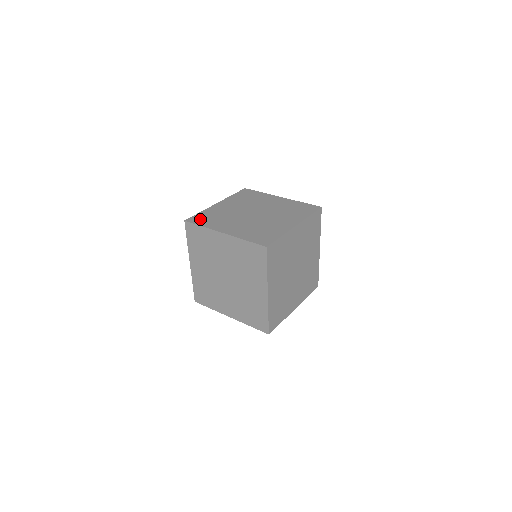
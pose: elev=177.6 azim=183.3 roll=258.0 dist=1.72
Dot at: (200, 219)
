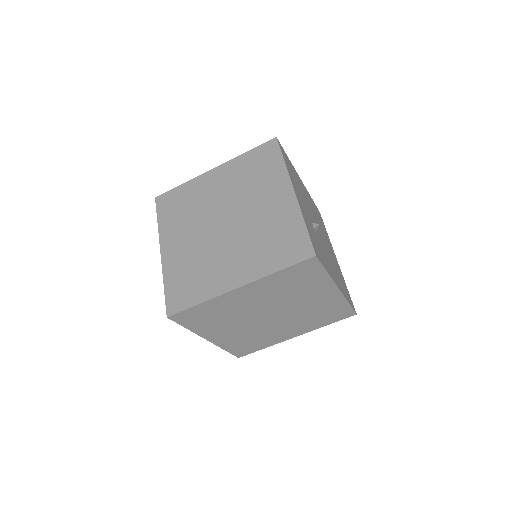
Dot at: (168, 203)
